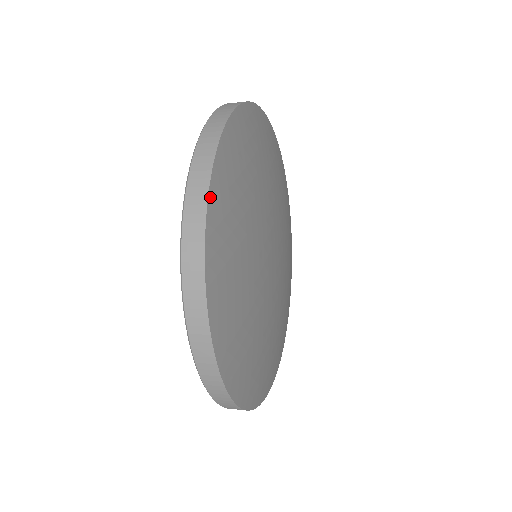
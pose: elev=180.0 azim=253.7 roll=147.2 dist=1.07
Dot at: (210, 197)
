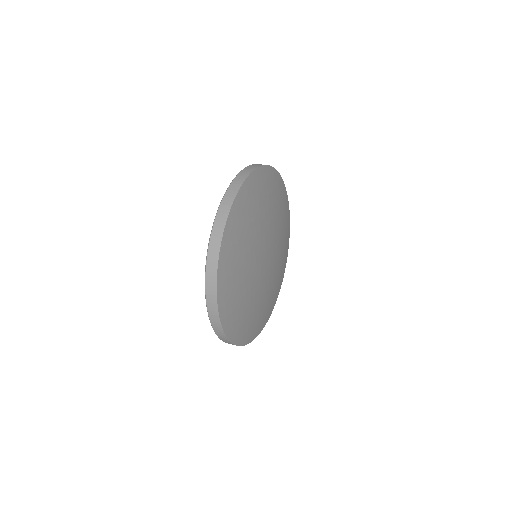
Dot at: (243, 186)
